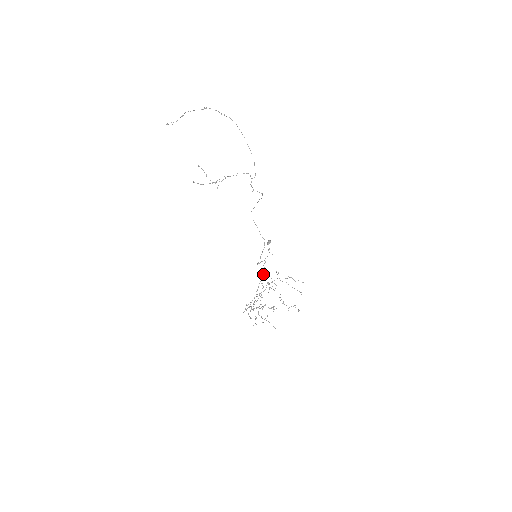
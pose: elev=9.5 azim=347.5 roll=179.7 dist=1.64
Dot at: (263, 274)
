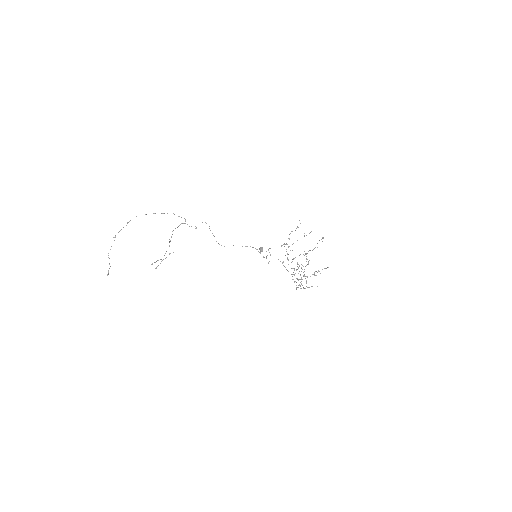
Dot at: occluded
